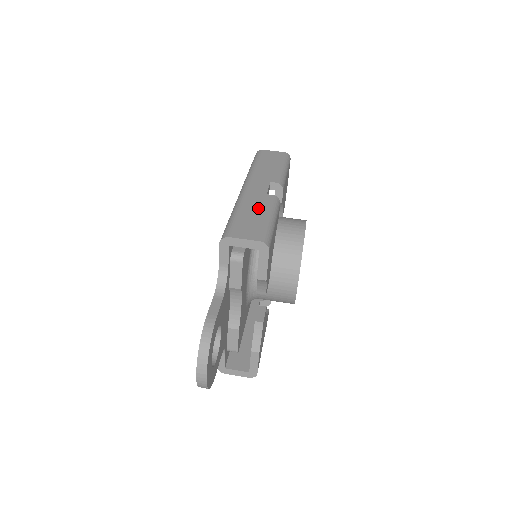
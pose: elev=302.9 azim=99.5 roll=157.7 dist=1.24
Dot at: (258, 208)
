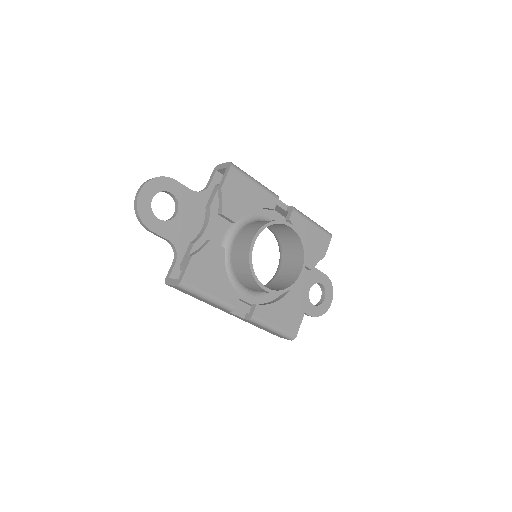
Dot at: occluded
